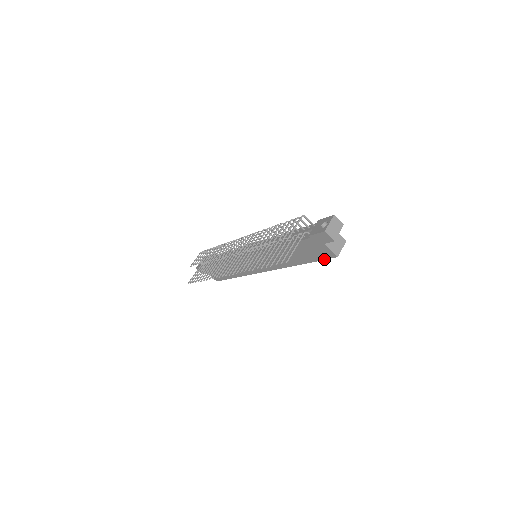
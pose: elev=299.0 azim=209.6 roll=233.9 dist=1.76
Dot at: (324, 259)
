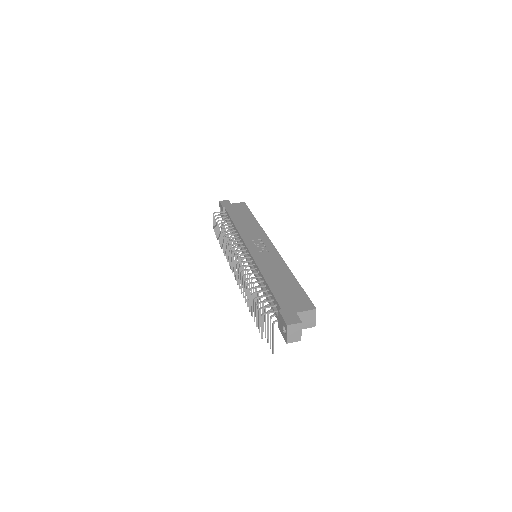
Dot at: occluded
